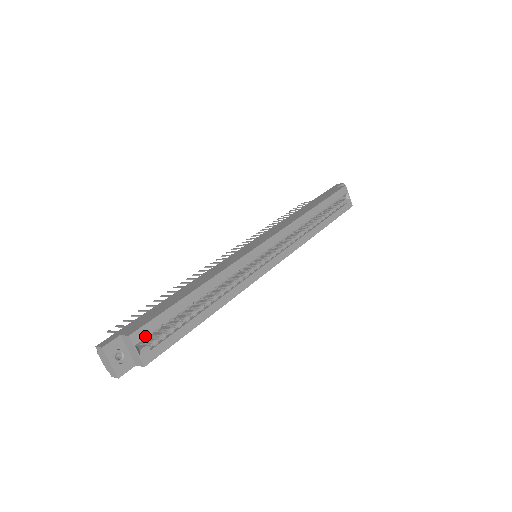
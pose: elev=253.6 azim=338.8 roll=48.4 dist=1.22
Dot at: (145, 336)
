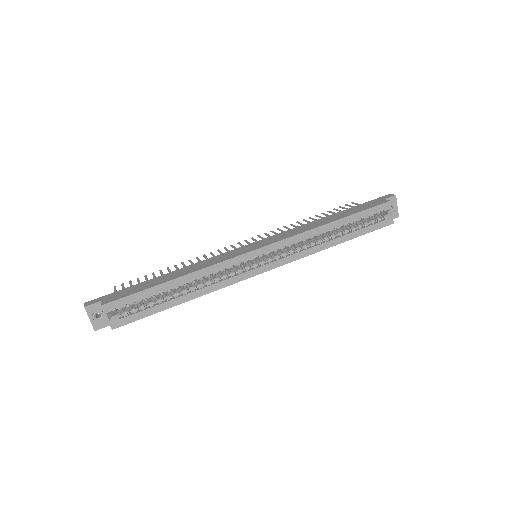
Dot at: (120, 306)
